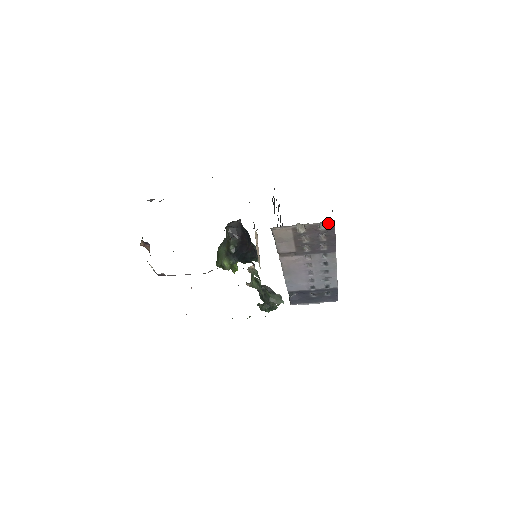
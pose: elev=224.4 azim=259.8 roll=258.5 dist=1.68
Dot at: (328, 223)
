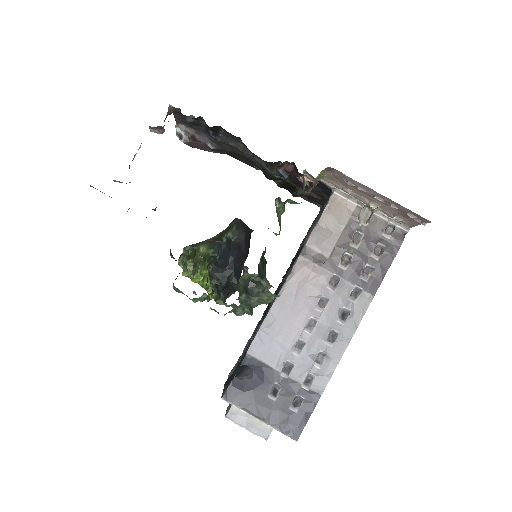
Dot at: (400, 229)
